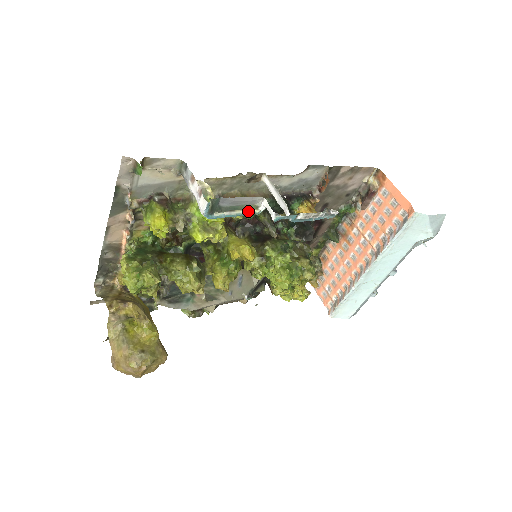
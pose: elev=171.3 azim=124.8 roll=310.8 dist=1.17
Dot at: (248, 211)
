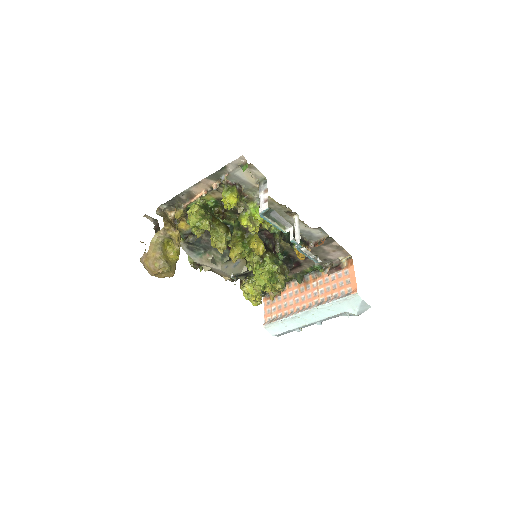
Dot at: (280, 227)
